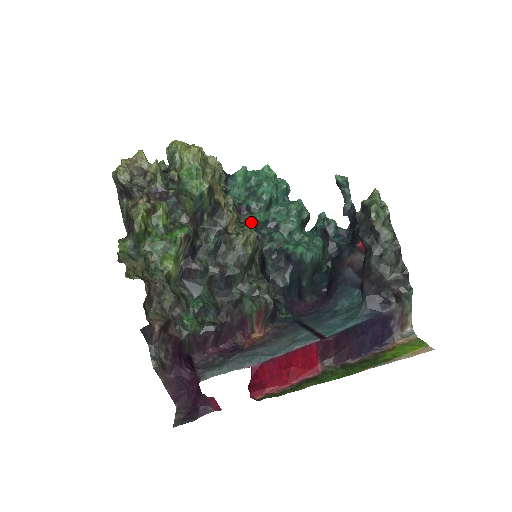
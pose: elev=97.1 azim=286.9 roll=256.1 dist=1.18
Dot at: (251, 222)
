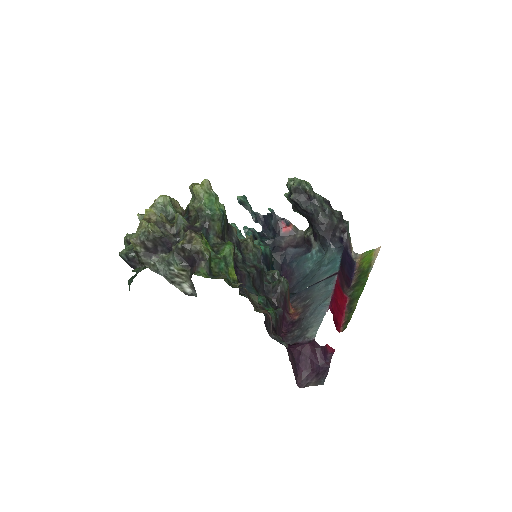
Dot at: occluded
